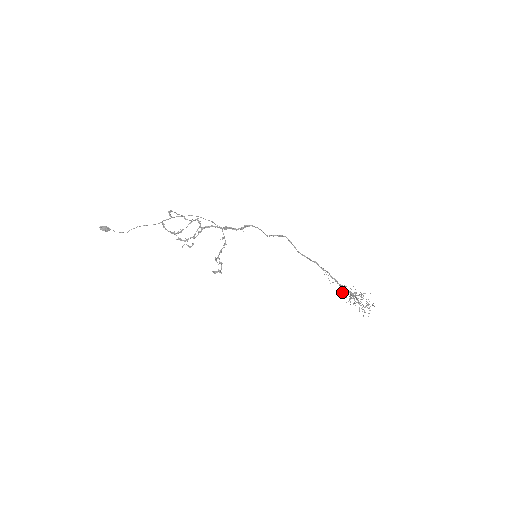
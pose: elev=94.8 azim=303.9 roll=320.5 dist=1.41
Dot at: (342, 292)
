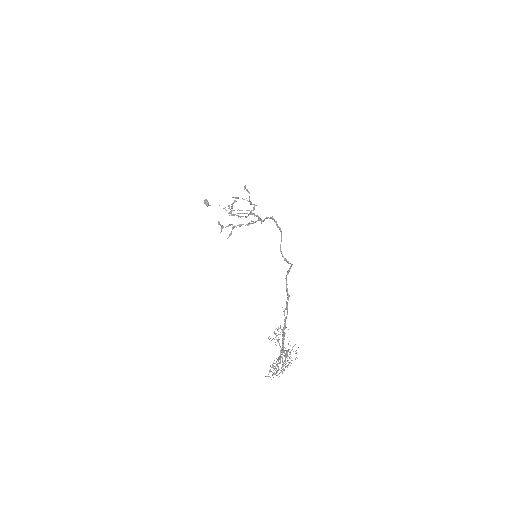
Dot at: (277, 335)
